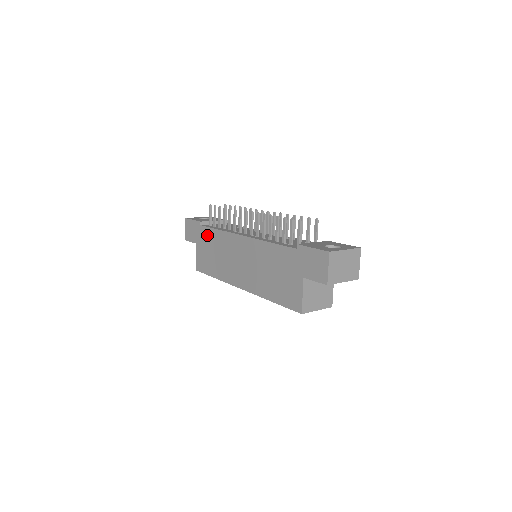
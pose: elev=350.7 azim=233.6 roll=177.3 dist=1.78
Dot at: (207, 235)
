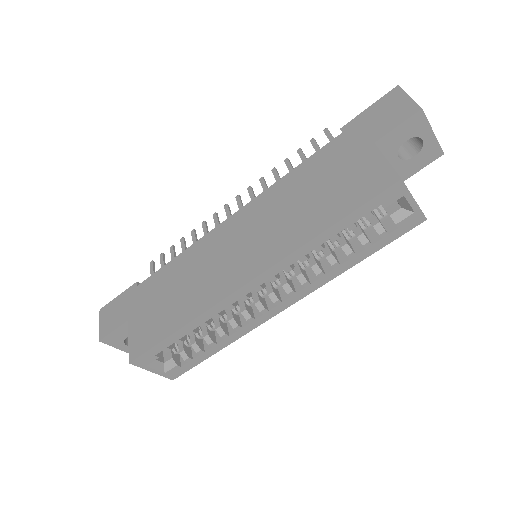
Dot at: (154, 284)
